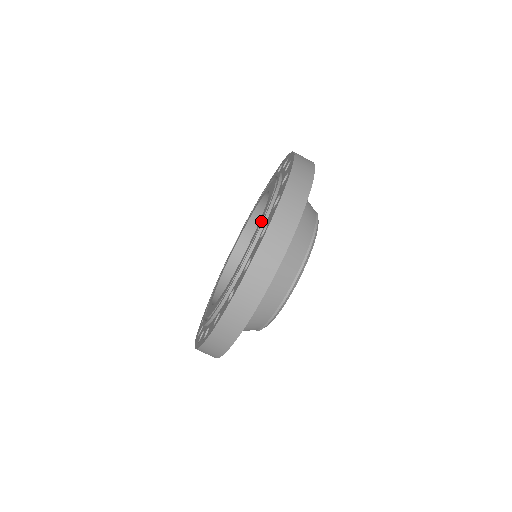
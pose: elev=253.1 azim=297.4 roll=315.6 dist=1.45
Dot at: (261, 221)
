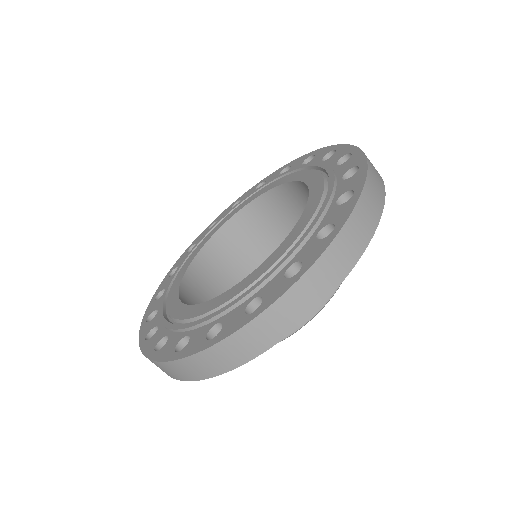
Dot at: (205, 312)
